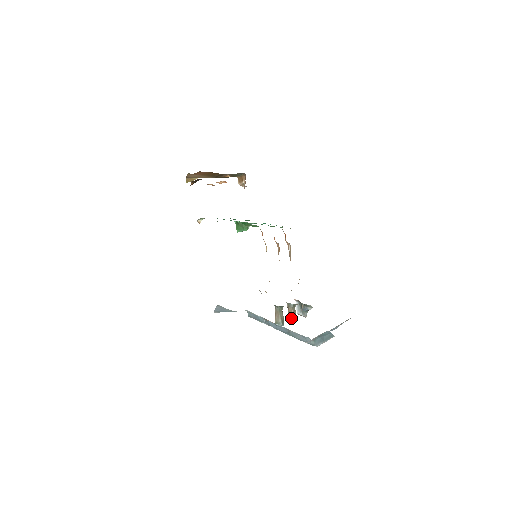
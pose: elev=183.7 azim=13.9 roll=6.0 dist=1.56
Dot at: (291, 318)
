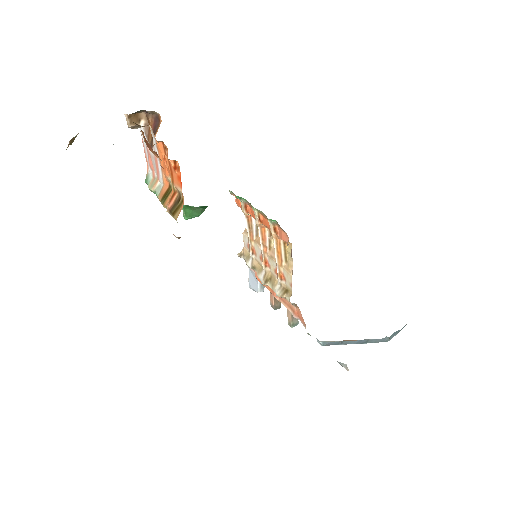
Dot at: (279, 306)
